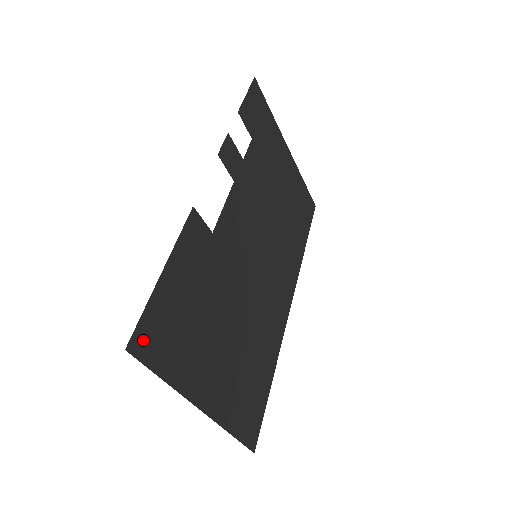
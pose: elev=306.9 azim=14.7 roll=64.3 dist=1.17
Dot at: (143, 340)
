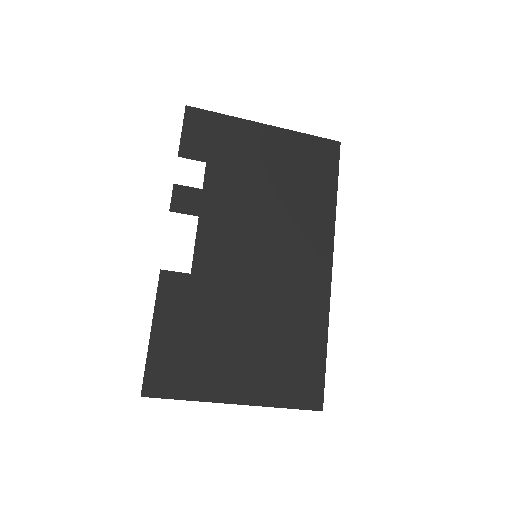
Dot at: (154, 384)
